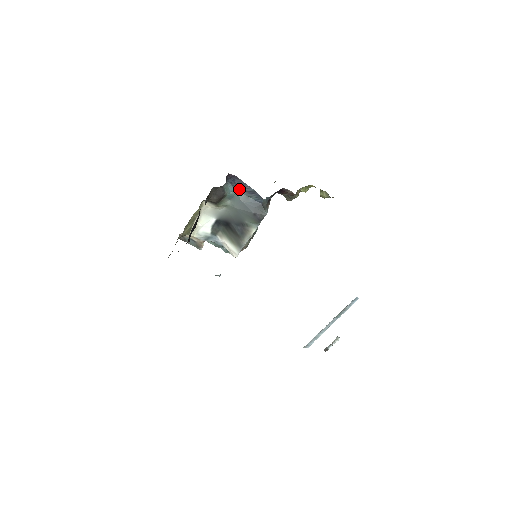
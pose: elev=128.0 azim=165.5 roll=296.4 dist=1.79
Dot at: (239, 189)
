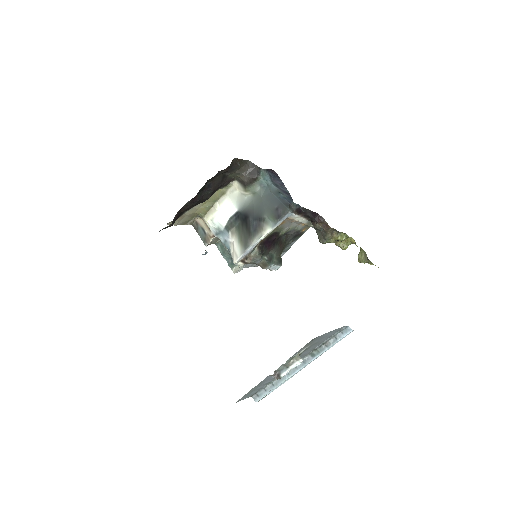
Dot at: (275, 184)
